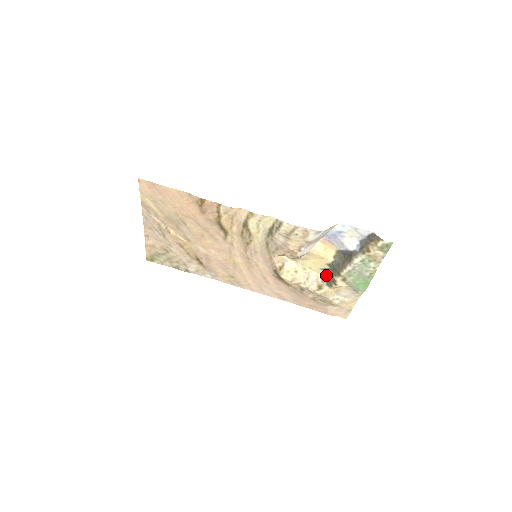
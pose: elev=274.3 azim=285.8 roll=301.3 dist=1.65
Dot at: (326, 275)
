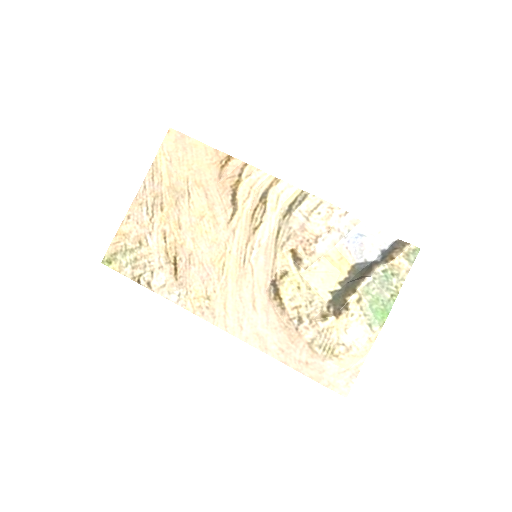
Dot at: (334, 300)
